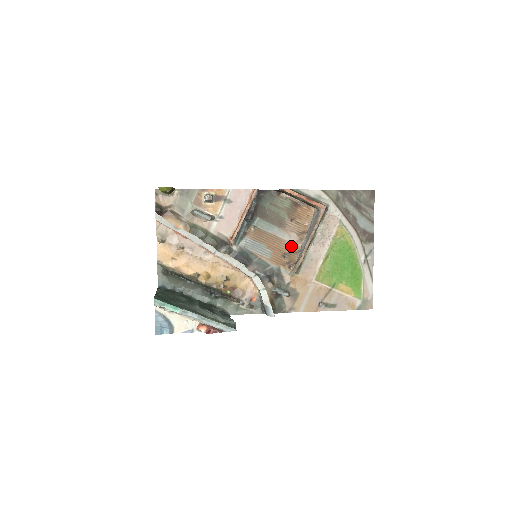
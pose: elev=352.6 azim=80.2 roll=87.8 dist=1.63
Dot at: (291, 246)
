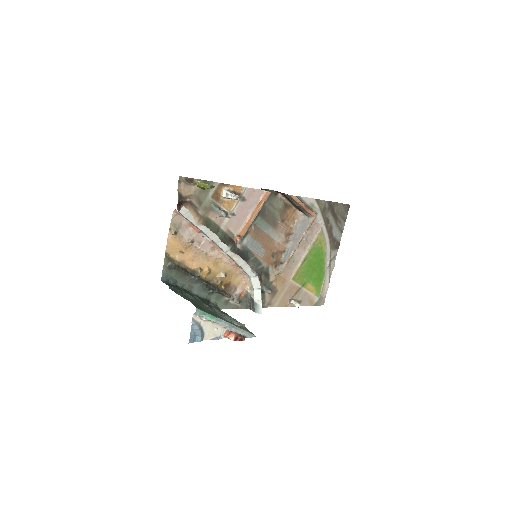
Dot at: (278, 246)
